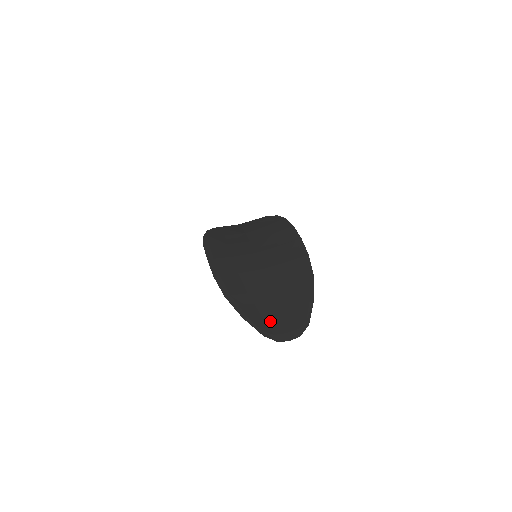
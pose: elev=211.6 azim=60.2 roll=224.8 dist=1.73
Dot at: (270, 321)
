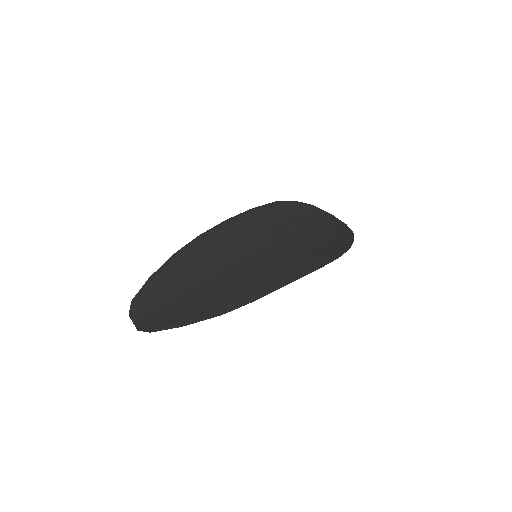
Dot at: (153, 300)
